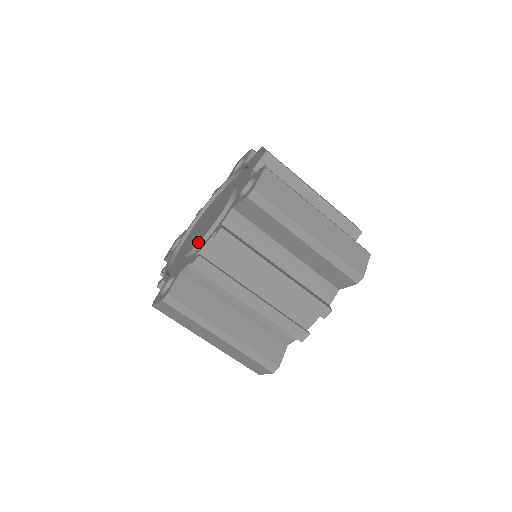
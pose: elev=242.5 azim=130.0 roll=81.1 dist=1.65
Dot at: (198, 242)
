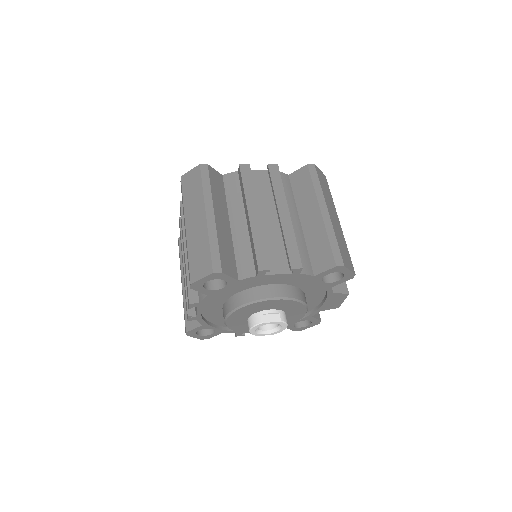
Dot at: occluded
